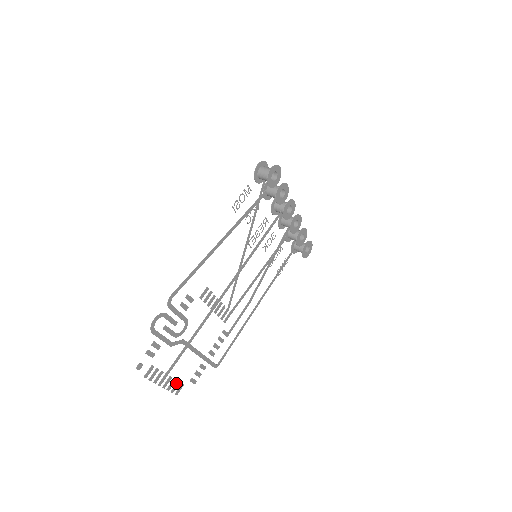
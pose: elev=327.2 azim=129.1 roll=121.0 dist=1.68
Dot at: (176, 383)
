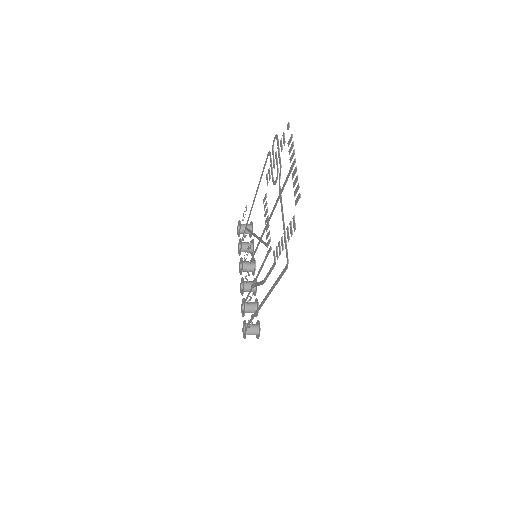
Dot at: occluded
